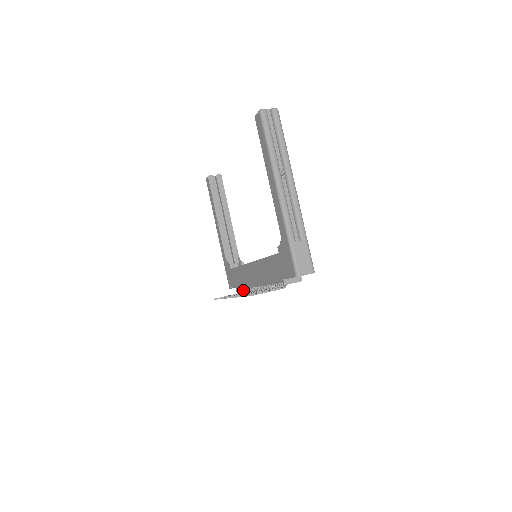
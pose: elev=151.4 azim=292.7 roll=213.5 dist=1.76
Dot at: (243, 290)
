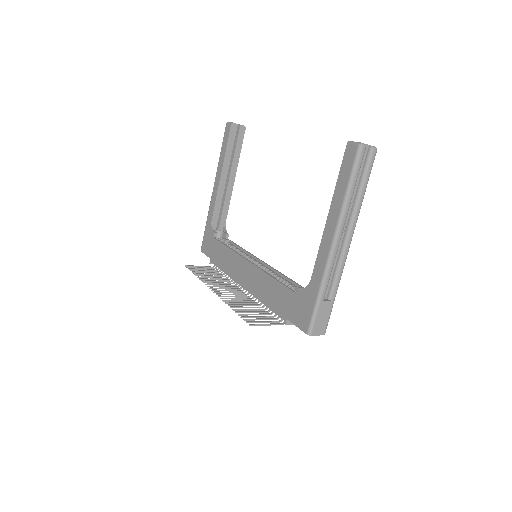
Dot at: occluded
